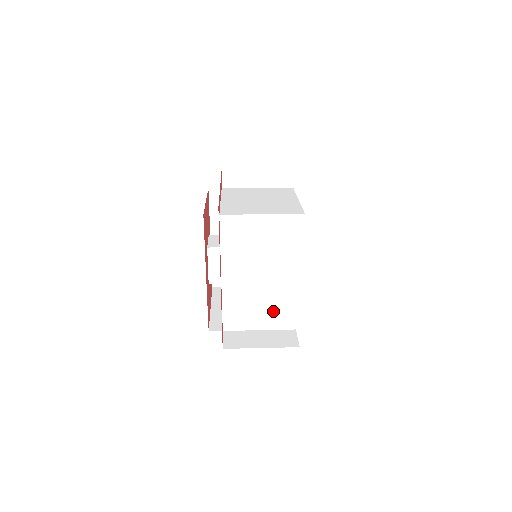
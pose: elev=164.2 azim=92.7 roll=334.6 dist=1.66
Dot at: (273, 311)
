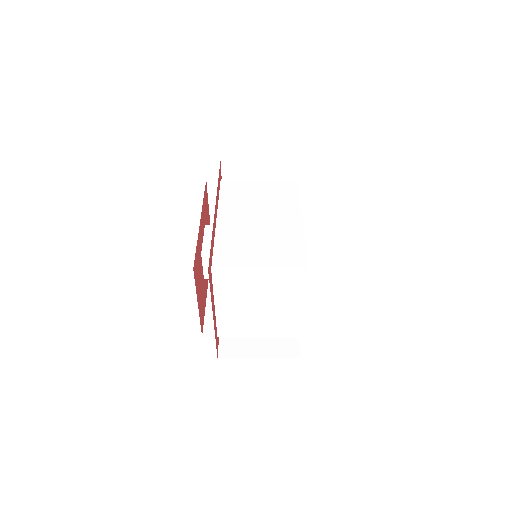
Dot at: occluded
